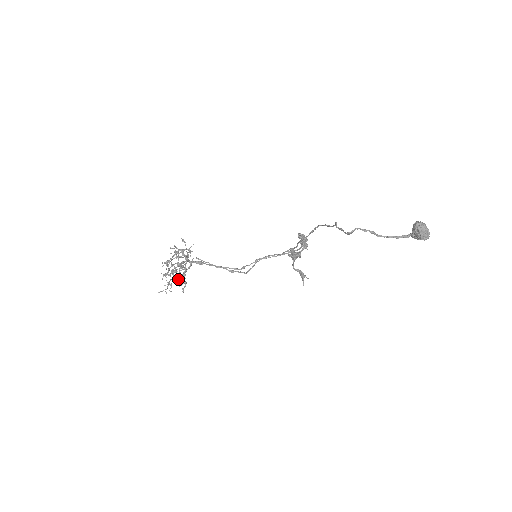
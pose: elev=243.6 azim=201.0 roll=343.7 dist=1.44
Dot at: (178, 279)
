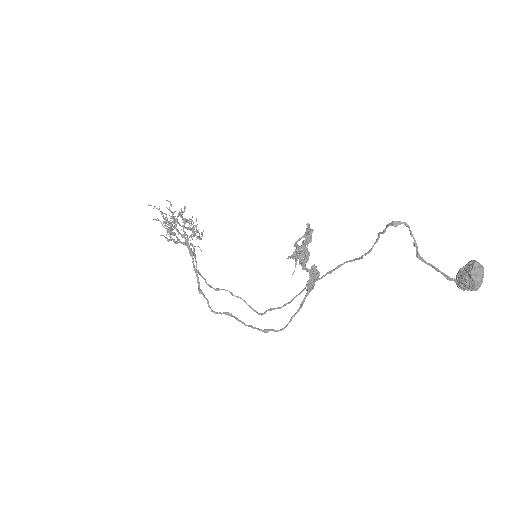
Dot at: occluded
